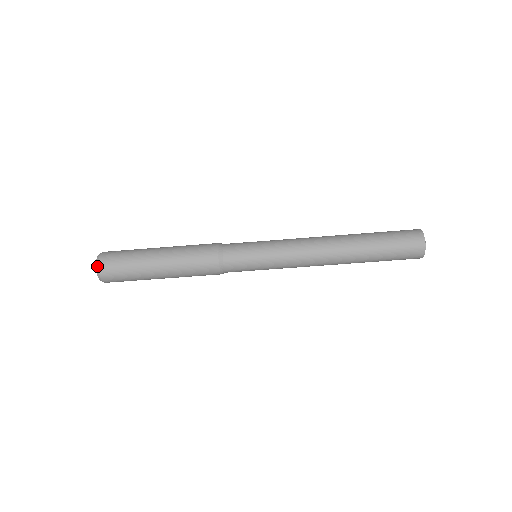
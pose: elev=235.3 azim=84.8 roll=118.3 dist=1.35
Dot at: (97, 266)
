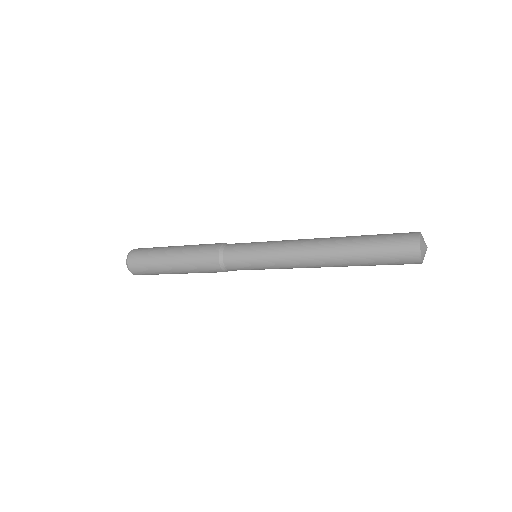
Dot at: occluded
